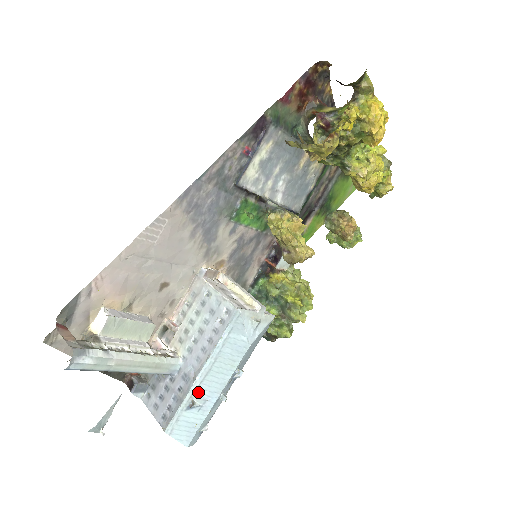
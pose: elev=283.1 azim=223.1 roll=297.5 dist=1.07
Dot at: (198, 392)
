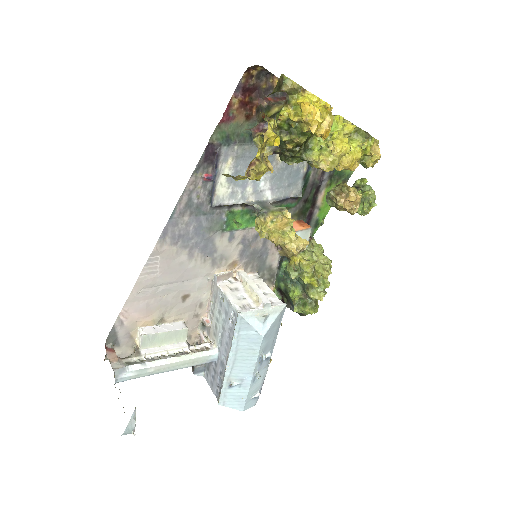
Dot at: (233, 375)
